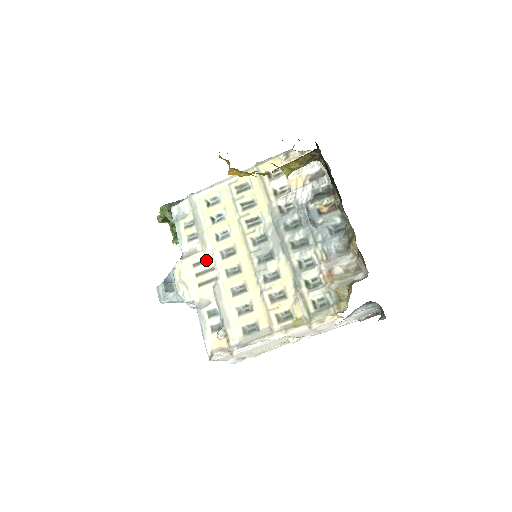
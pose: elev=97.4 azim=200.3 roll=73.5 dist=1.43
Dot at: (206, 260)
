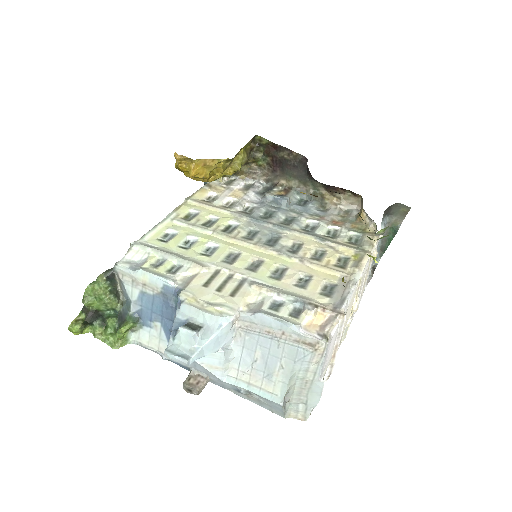
Dot at: (214, 275)
